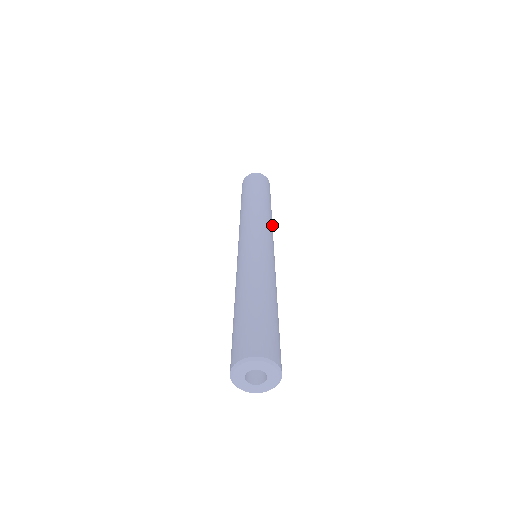
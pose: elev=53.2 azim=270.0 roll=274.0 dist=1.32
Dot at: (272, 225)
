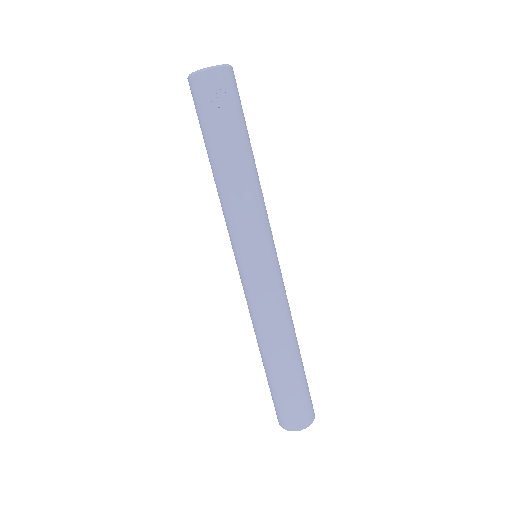
Dot at: occluded
